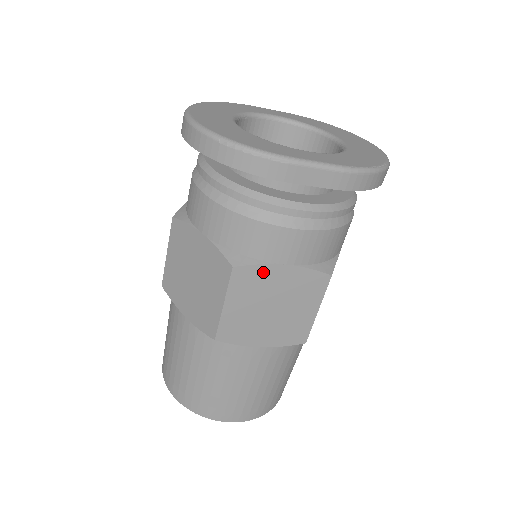
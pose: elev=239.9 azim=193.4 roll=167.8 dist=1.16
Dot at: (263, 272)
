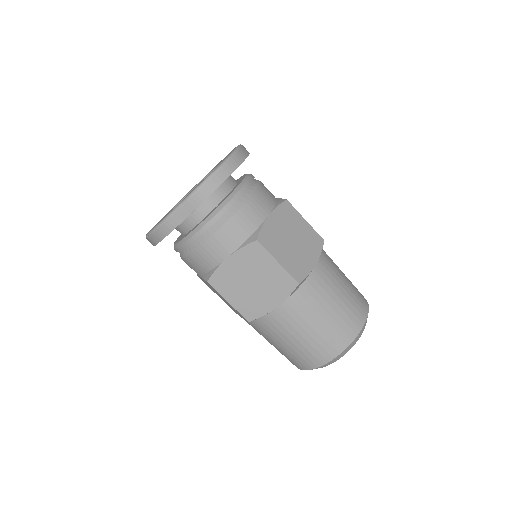
Dot at: (223, 271)
